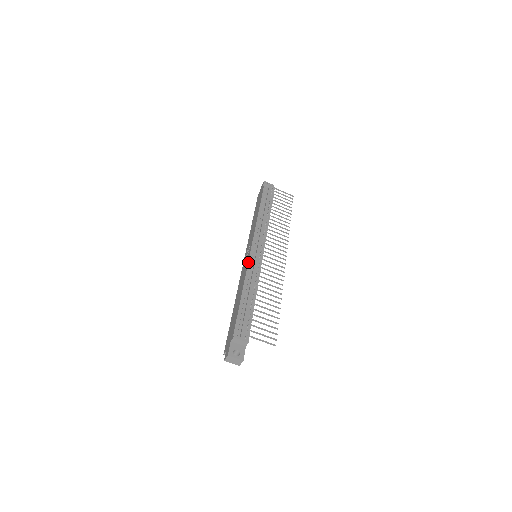
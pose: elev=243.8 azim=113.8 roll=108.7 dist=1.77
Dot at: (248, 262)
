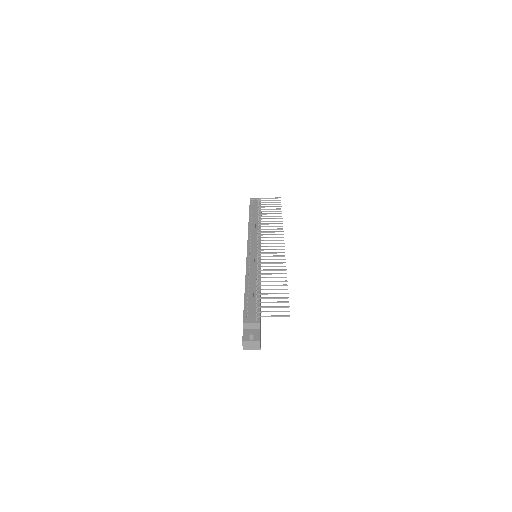
Dot at: (246, 261)
